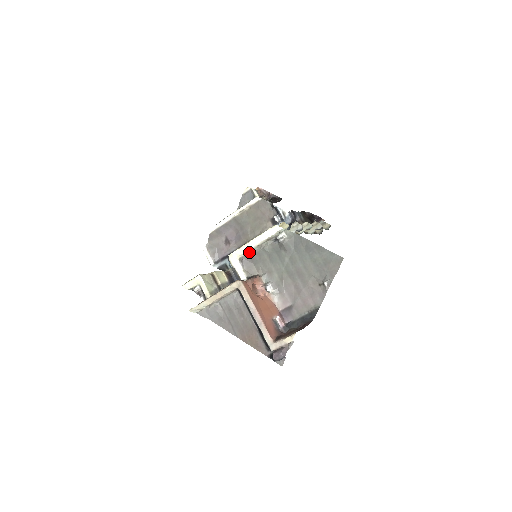
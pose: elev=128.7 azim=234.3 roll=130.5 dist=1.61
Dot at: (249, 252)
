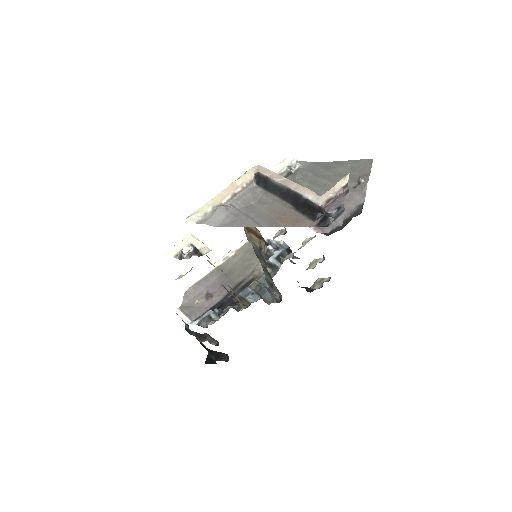
Dot at: occluded
